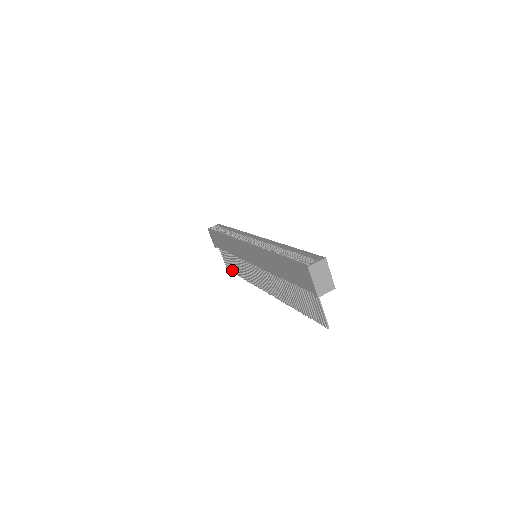
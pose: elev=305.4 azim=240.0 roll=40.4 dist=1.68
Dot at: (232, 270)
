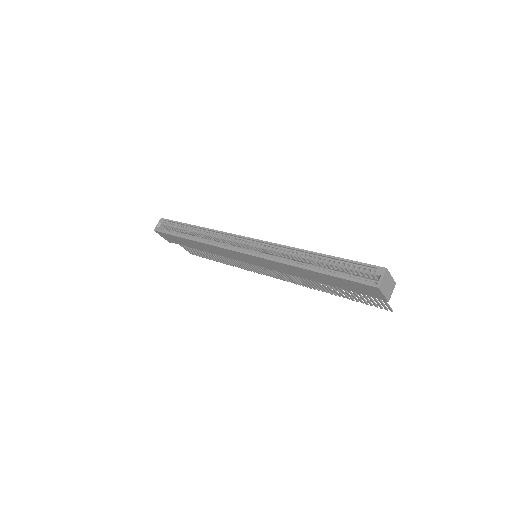
Dot at: (203, 257)
